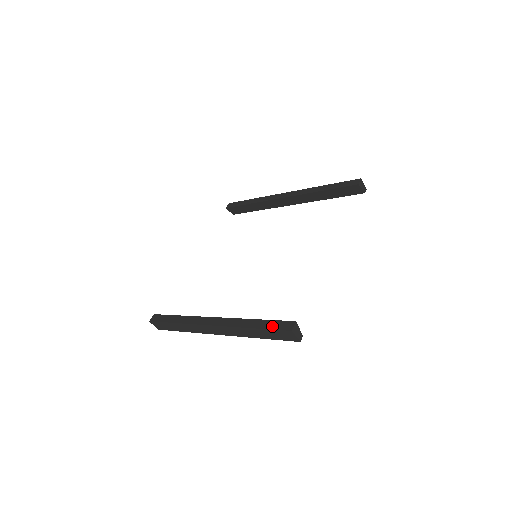
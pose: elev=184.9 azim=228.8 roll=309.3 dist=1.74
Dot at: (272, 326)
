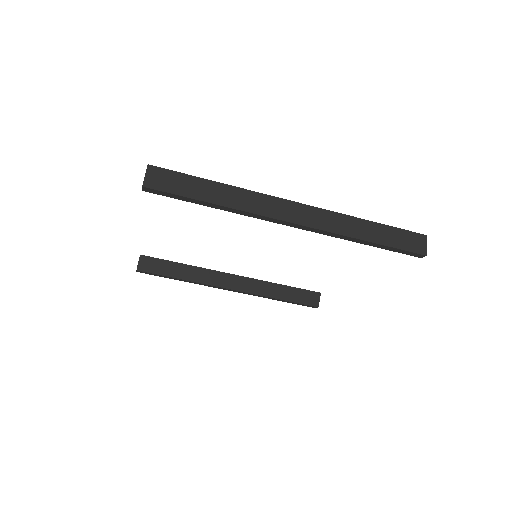
Dot at: (396, 229)
